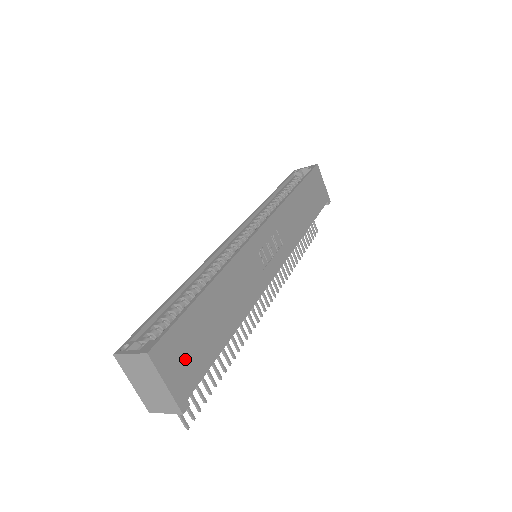
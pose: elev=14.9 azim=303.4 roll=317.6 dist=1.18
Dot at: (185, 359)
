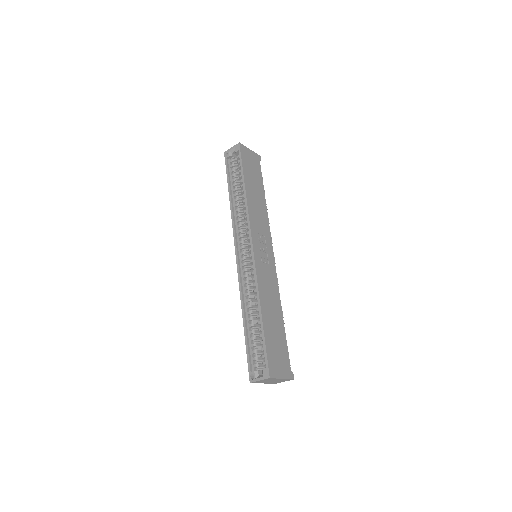
Dot at: (279, 360)
